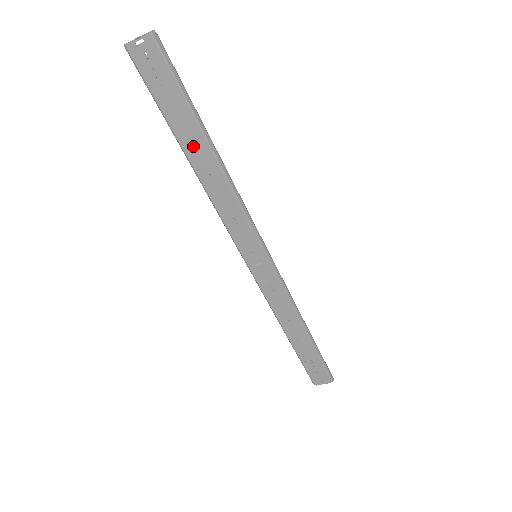
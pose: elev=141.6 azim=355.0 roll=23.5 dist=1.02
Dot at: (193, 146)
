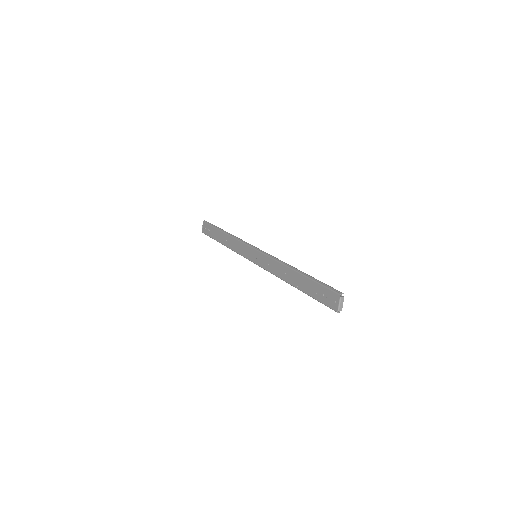
Dot at: (221, 238)
